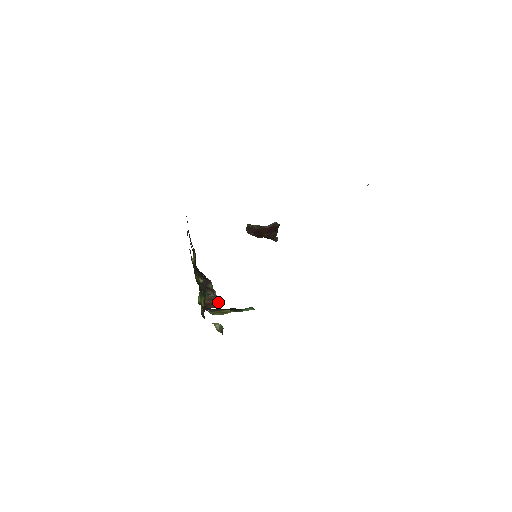
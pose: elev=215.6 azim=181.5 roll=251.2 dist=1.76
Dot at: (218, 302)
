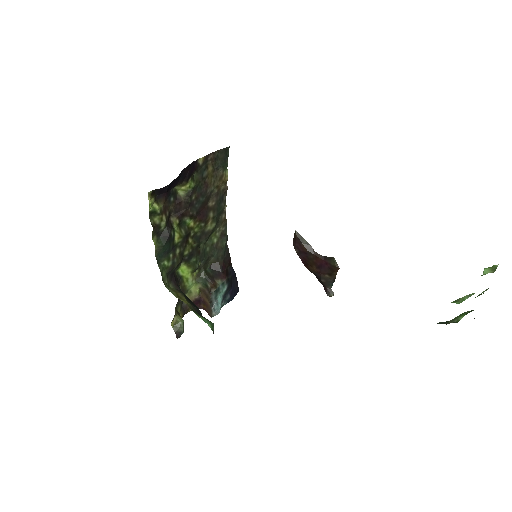
Dot at: (215, 310)
